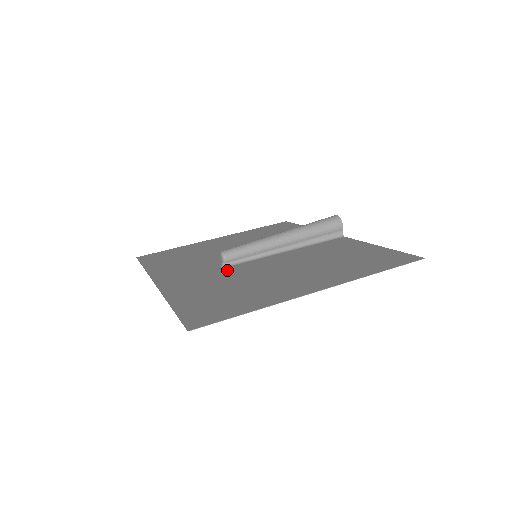
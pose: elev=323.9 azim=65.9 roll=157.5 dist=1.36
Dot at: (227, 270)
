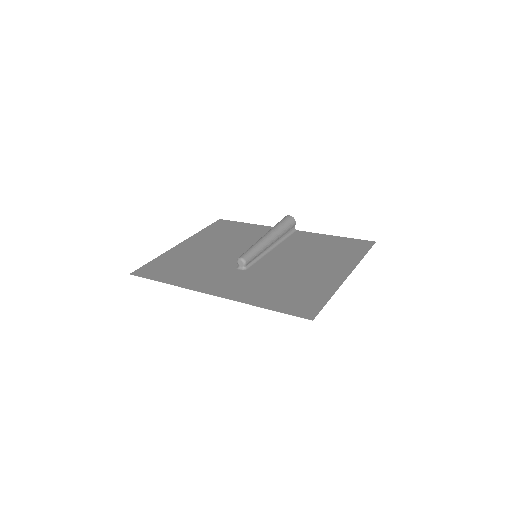
Dot at: (253, 272)
